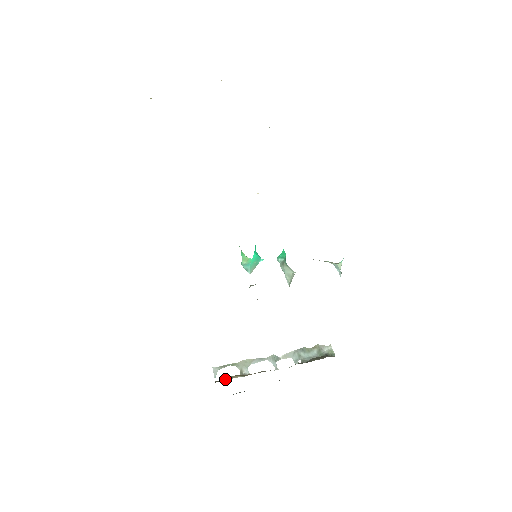
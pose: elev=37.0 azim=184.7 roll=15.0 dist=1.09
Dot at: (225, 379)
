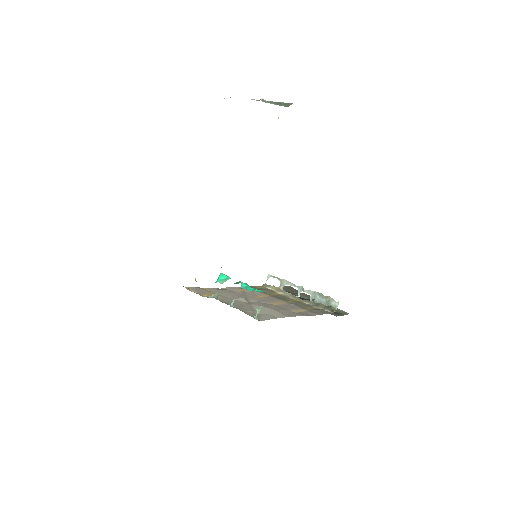
Dot at: (268, 286)
